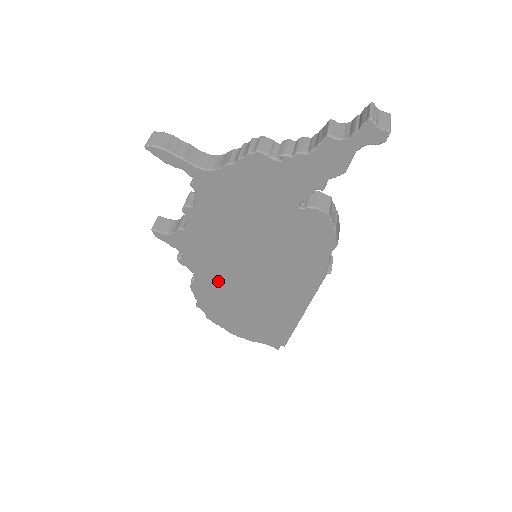
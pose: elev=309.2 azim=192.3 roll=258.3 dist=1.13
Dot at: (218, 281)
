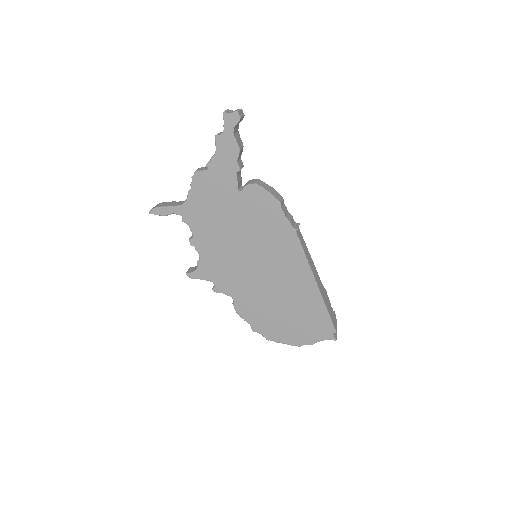
Dot at: (246, 292)
